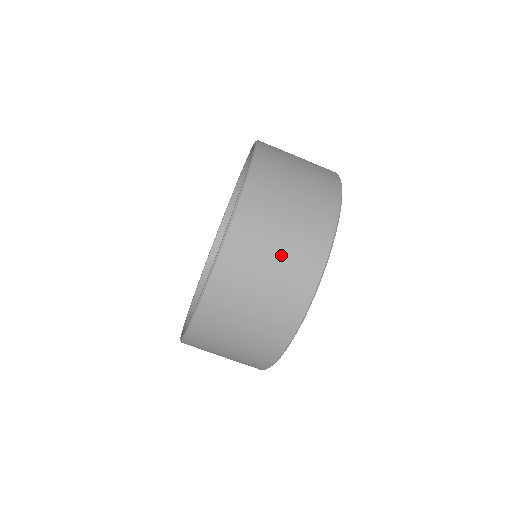
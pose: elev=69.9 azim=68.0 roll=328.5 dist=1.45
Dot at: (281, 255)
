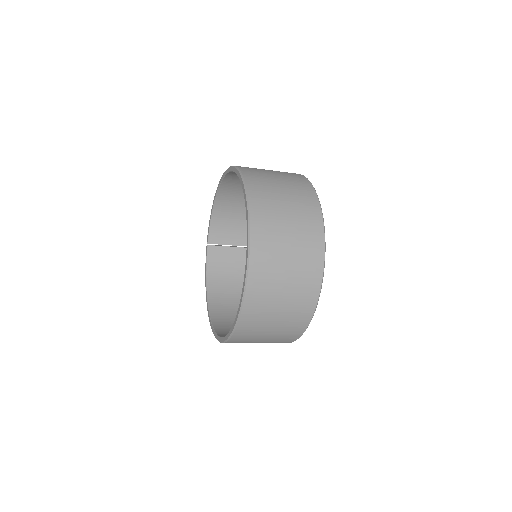
Dot at: occluded
